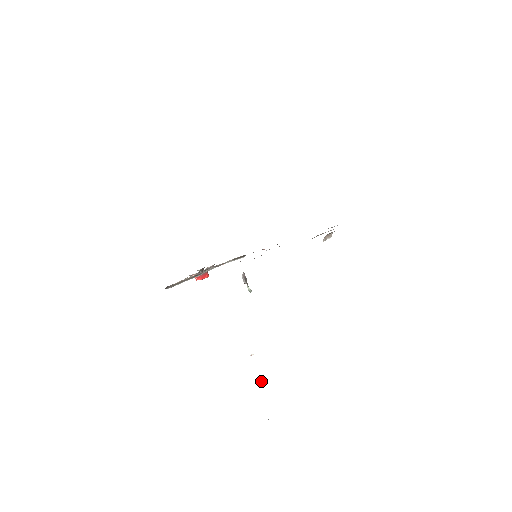
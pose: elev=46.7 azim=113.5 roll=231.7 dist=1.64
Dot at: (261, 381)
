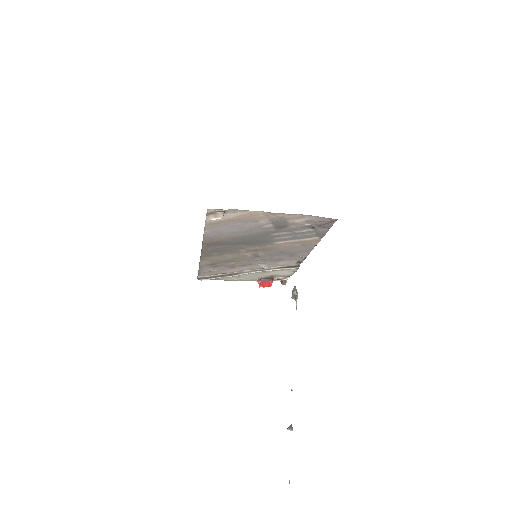
Dot at: (289, 426)
